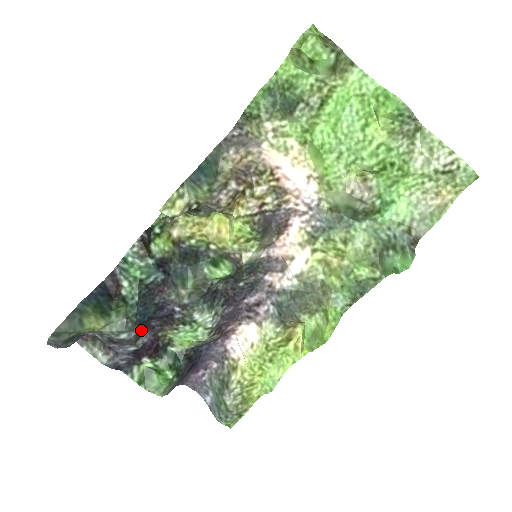
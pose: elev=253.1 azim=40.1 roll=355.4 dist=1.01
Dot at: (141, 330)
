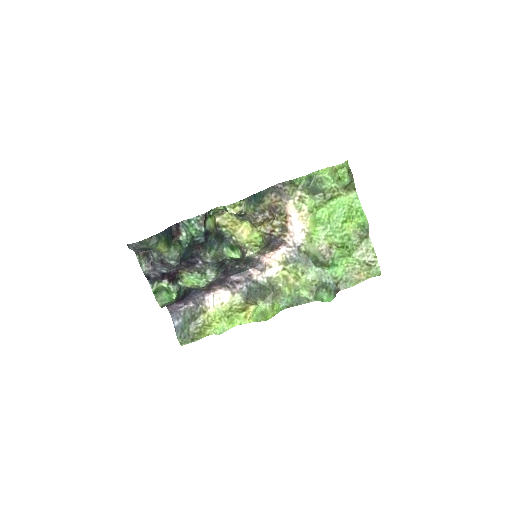
Dot at: occluded
